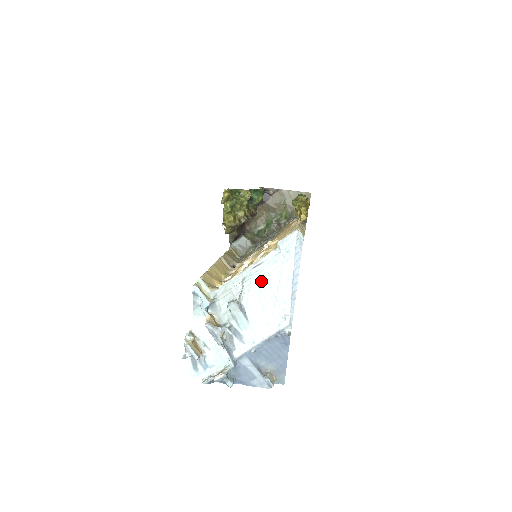
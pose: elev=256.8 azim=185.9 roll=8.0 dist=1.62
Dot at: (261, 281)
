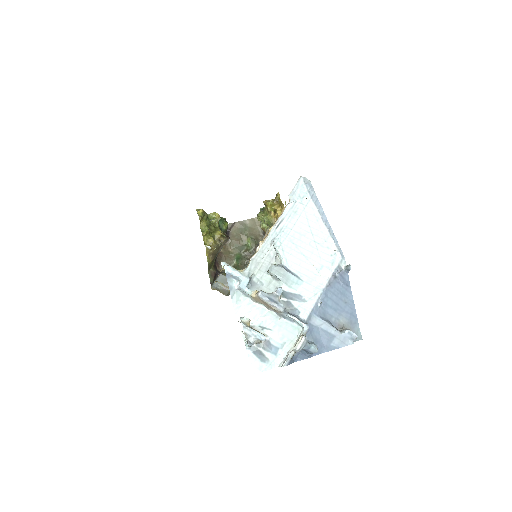
Dot at: (291, 235)
